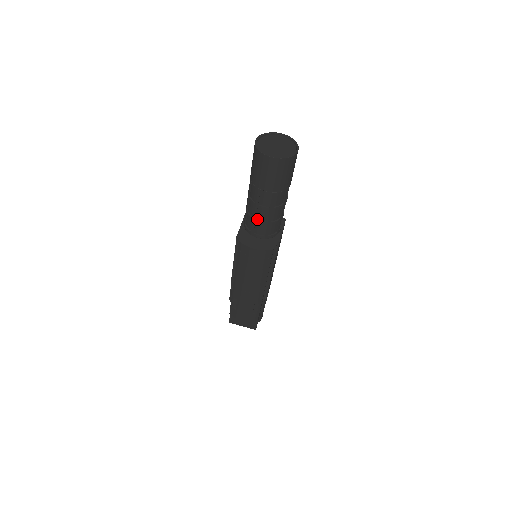
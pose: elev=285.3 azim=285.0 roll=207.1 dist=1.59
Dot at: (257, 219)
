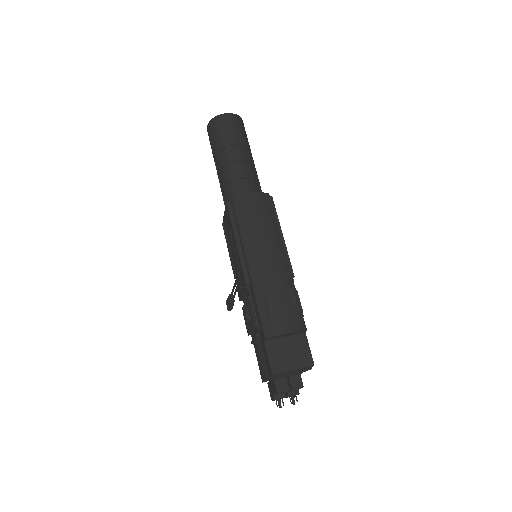
Dot at: (238, 178)
